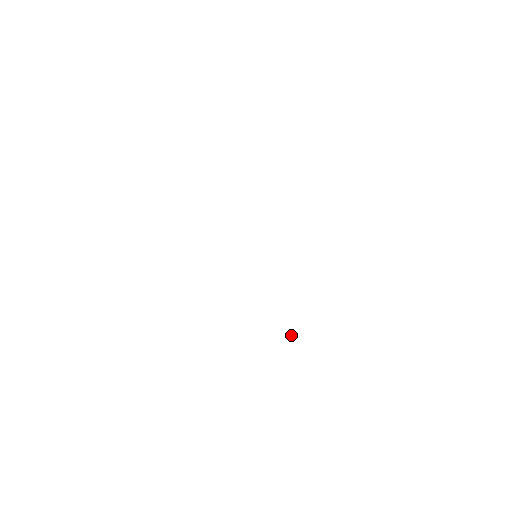
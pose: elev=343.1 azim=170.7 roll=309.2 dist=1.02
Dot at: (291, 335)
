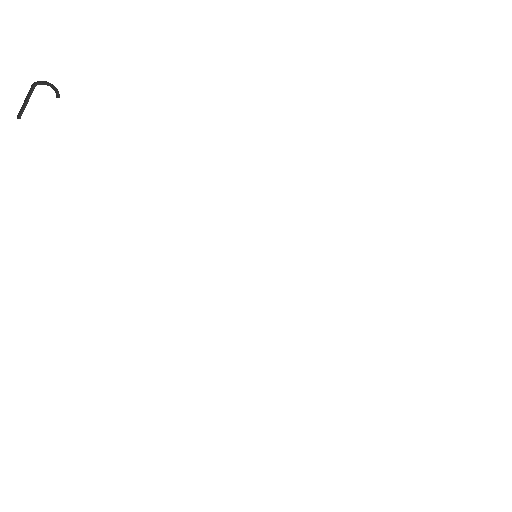
Dot at: occluded
